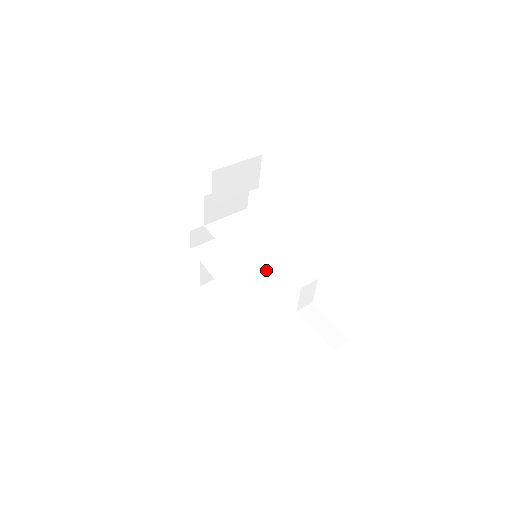
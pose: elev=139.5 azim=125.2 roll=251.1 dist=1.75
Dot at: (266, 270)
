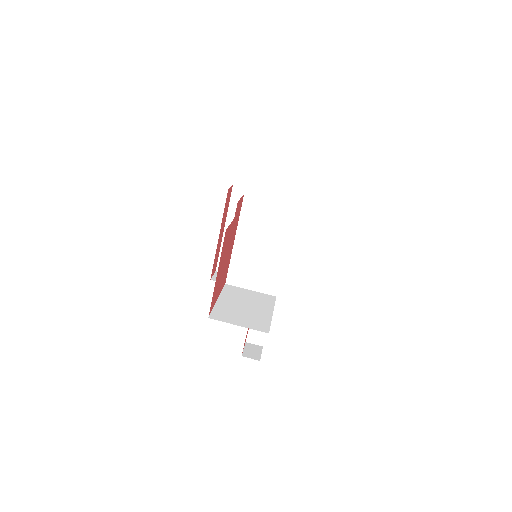
Dot at: (247, 276)
